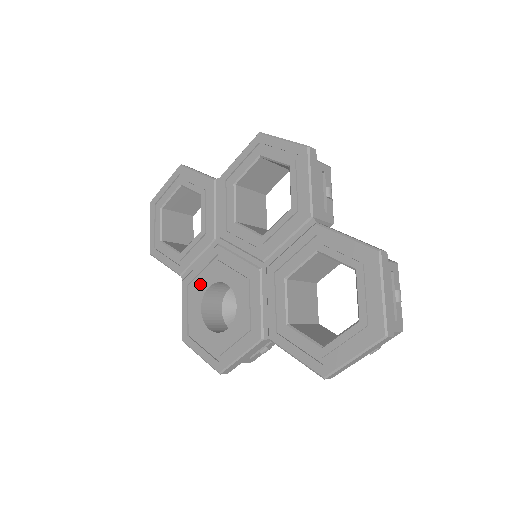
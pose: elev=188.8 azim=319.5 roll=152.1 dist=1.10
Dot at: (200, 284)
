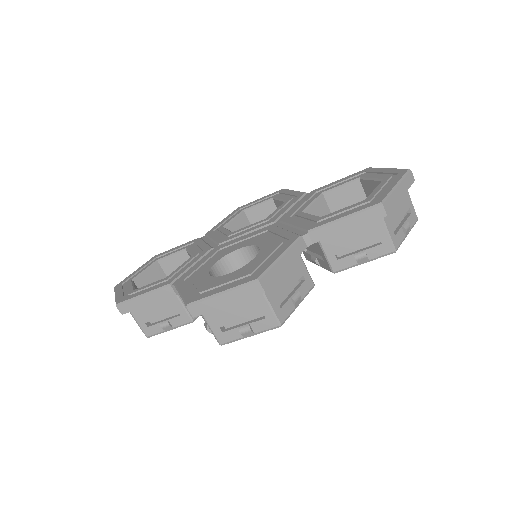
Dot at: (203, 268)
